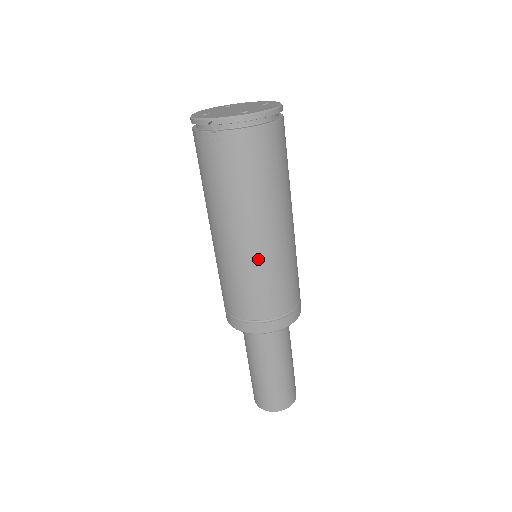
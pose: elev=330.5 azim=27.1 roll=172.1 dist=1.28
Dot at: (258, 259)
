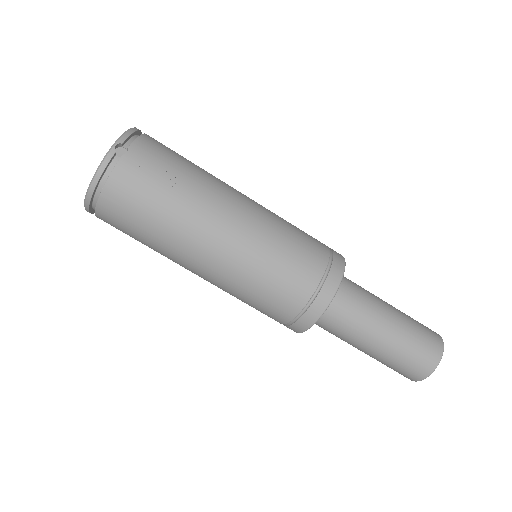
Dot at: (264, 213)
